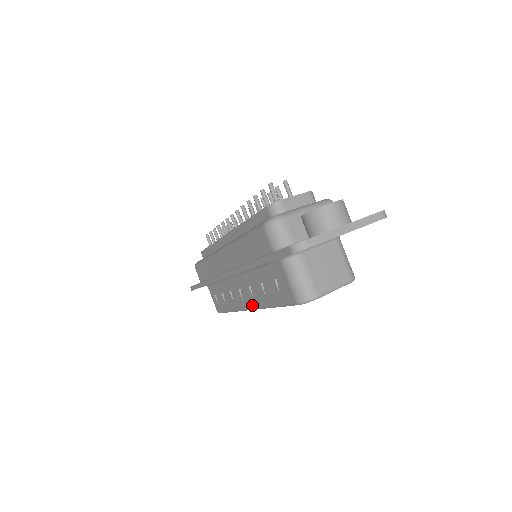
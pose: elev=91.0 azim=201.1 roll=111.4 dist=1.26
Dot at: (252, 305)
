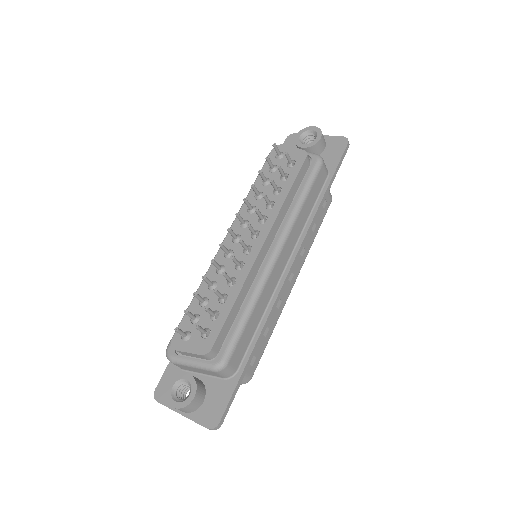
Dot at: occluded
